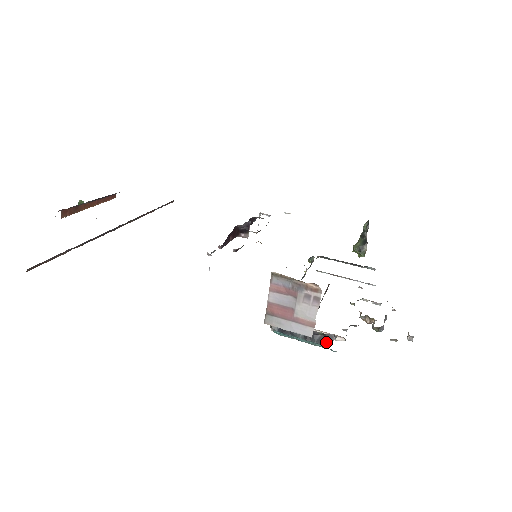
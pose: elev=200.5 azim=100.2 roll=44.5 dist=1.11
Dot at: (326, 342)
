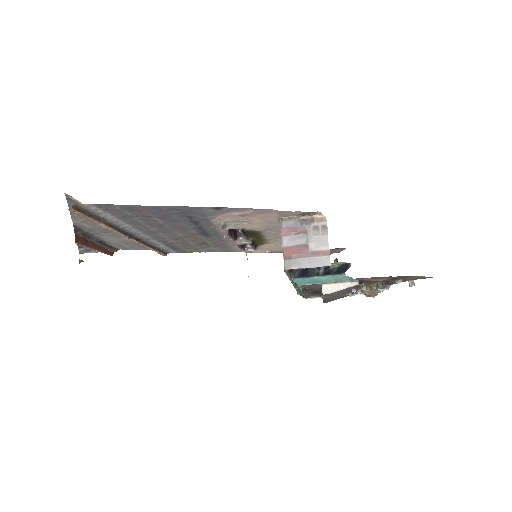
Dot at: (344, 270)
